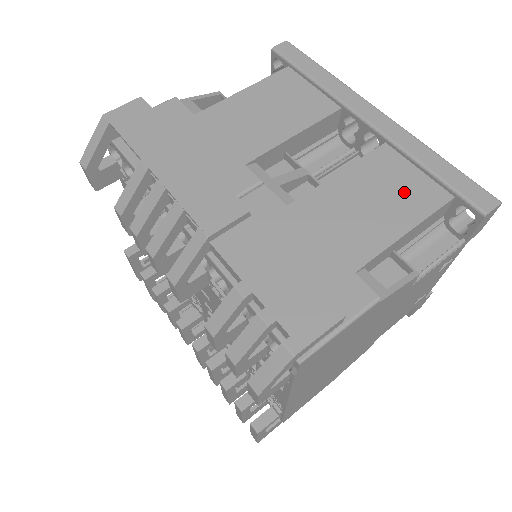
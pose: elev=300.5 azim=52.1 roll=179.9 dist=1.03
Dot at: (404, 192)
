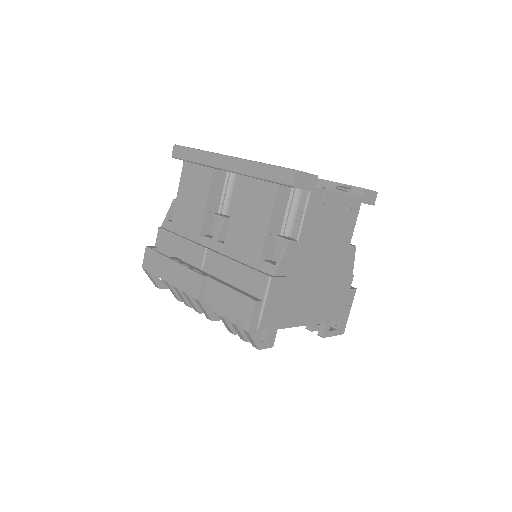
Dot at: (258, 201)
